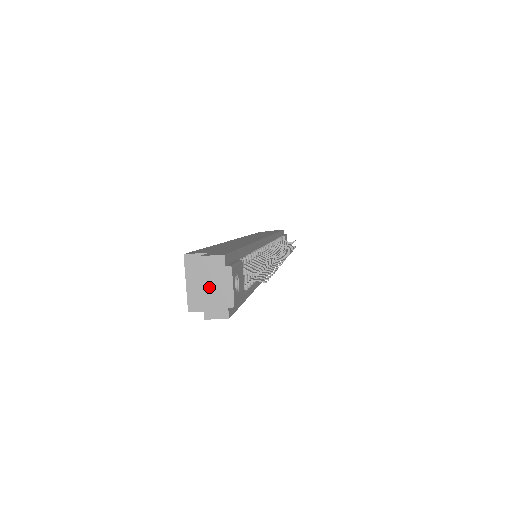
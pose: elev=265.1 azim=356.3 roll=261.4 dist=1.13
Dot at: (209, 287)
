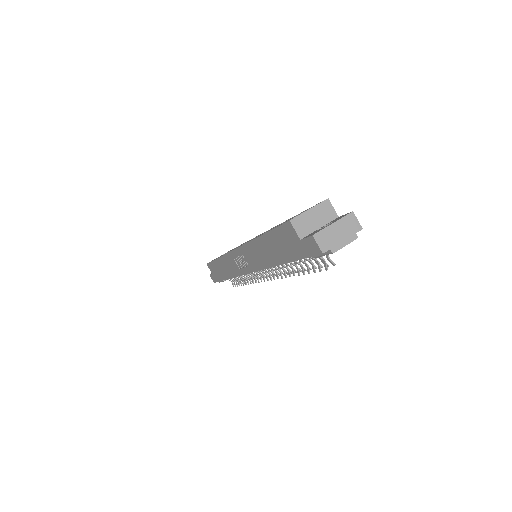
Dot at: (337, 228)
